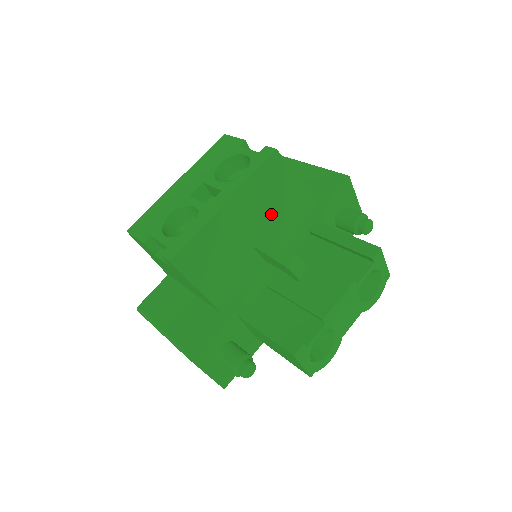
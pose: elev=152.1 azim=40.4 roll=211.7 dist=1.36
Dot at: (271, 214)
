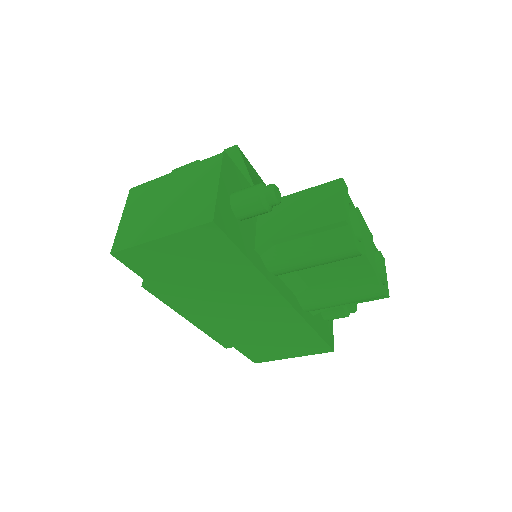
Dot at: occluded
